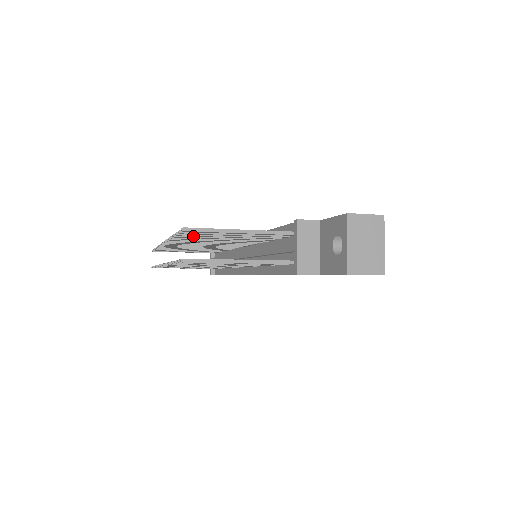
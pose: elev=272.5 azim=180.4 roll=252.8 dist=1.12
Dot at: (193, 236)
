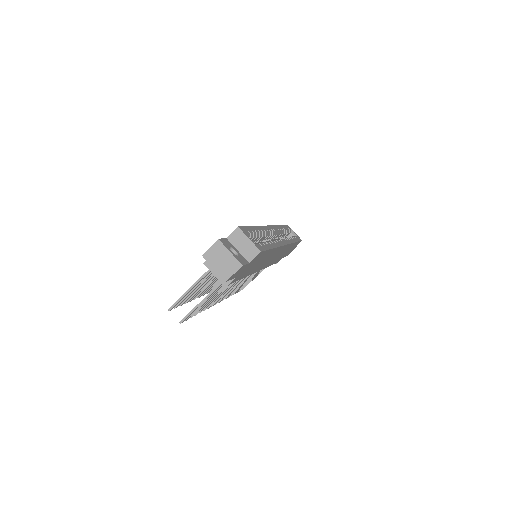
Dot at: (192, 296)
